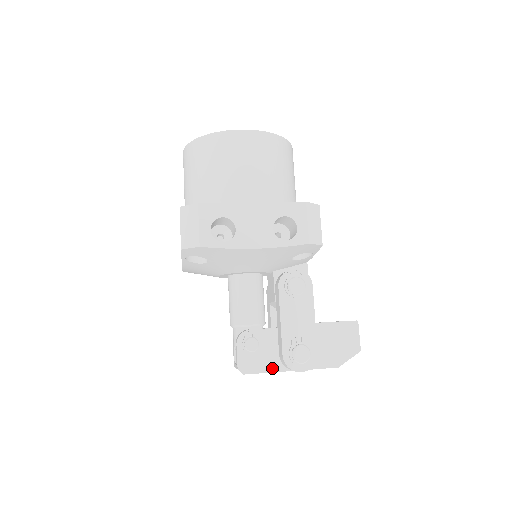
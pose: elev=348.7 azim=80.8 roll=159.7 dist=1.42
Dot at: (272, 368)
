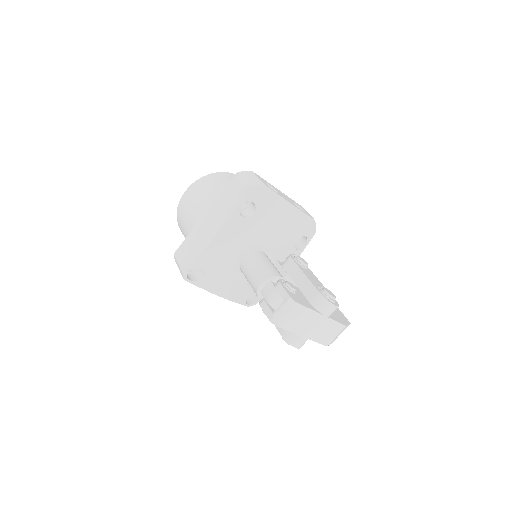
Dot at: (310, 307)
